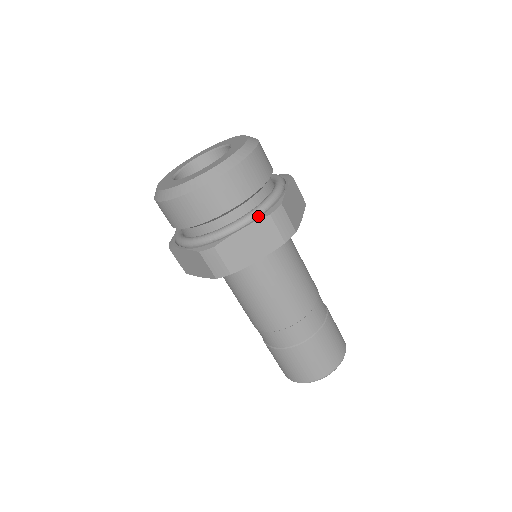
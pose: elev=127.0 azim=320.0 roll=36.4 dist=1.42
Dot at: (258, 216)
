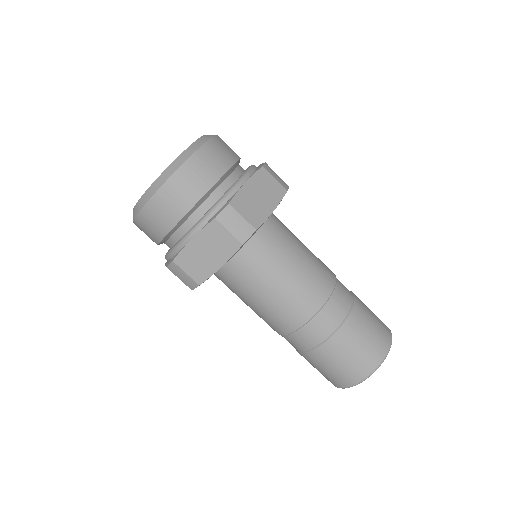
Dot at: occluded
